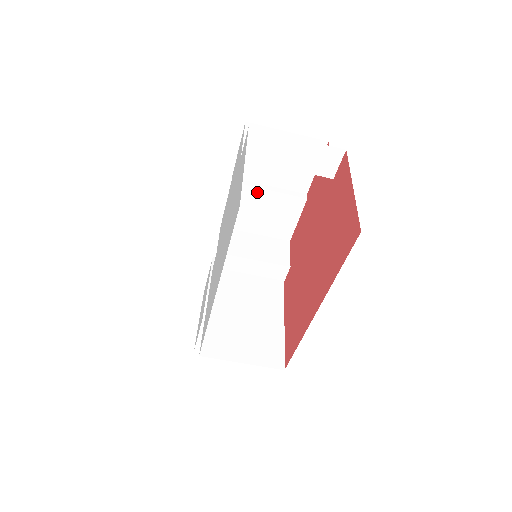
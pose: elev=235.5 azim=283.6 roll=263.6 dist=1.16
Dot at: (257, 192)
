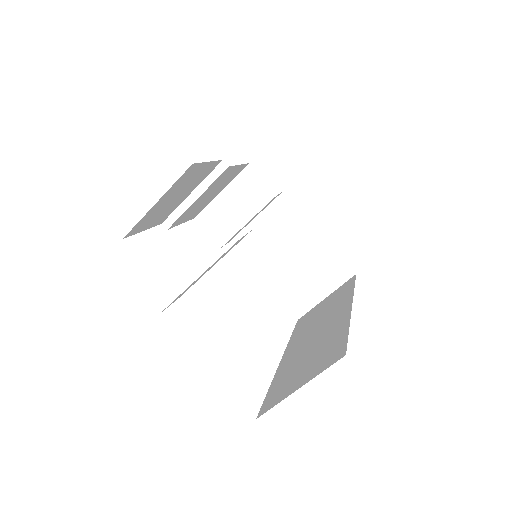
Dot at: (190, 208)
